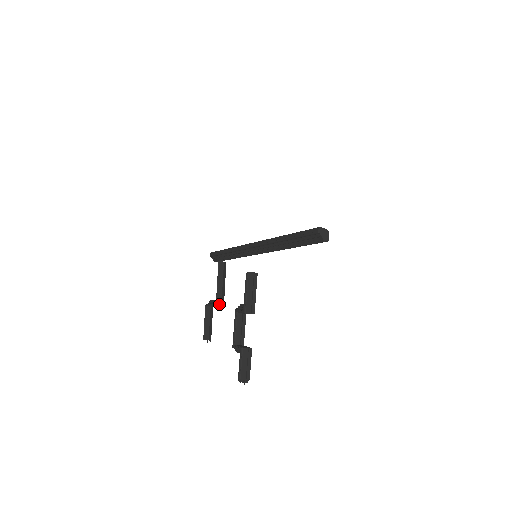
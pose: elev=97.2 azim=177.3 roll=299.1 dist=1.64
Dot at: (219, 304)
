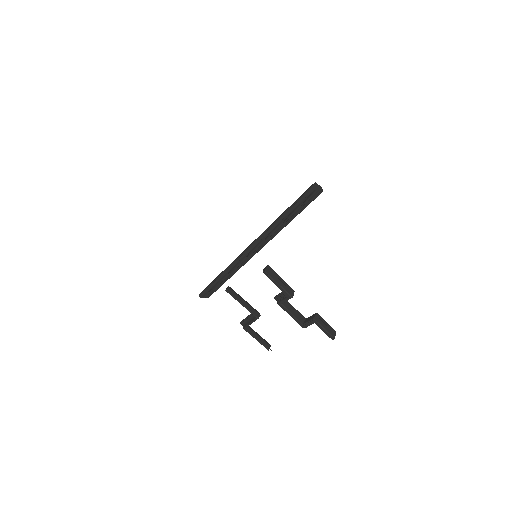
Dot at: (258, 316)
